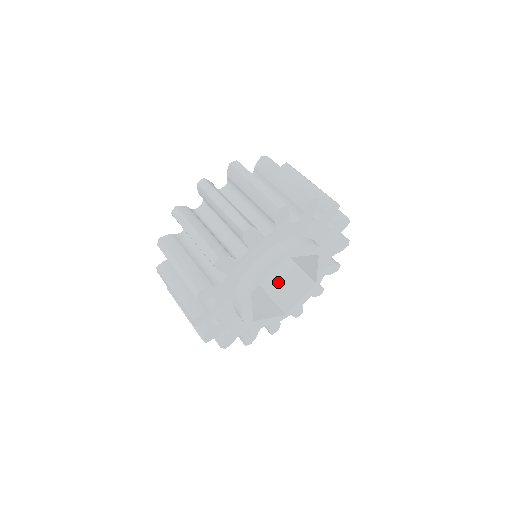
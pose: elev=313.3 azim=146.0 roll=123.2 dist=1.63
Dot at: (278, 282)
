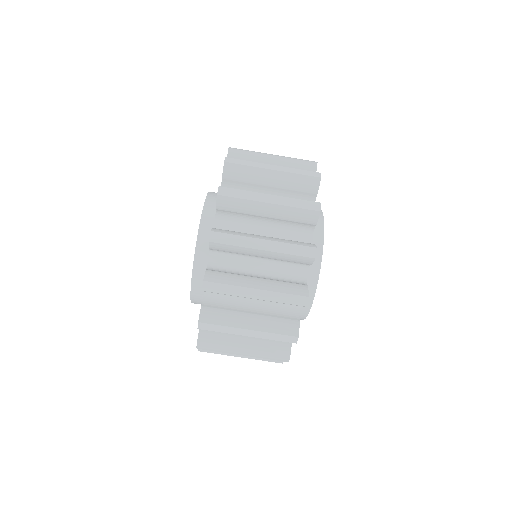
Dot at: occluded
